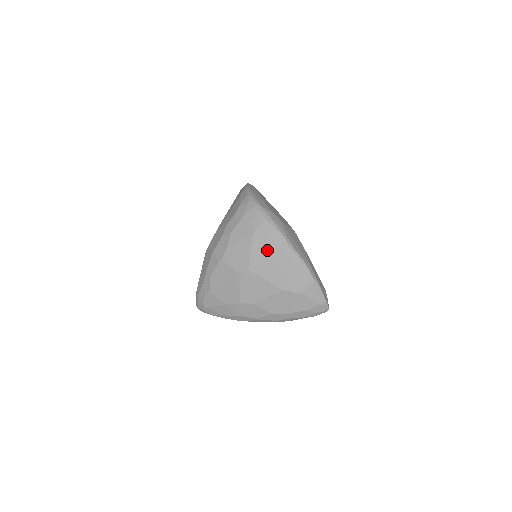
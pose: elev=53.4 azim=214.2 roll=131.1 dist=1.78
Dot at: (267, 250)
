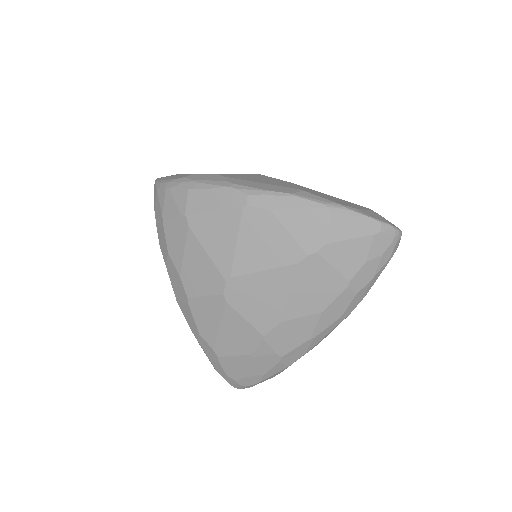
Dot at: (223, 228)
